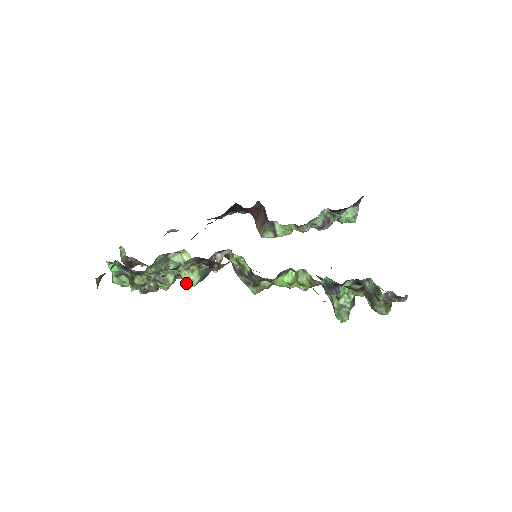
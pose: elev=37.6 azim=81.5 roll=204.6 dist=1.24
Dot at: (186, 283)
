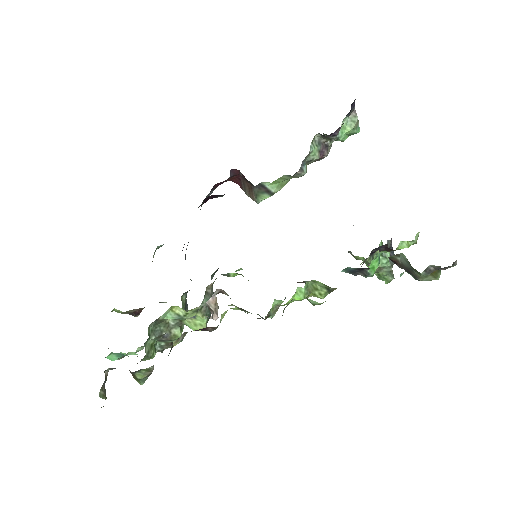
Dot at: occluded
